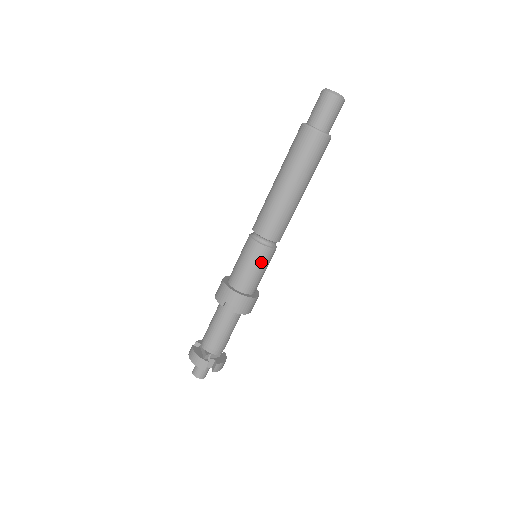
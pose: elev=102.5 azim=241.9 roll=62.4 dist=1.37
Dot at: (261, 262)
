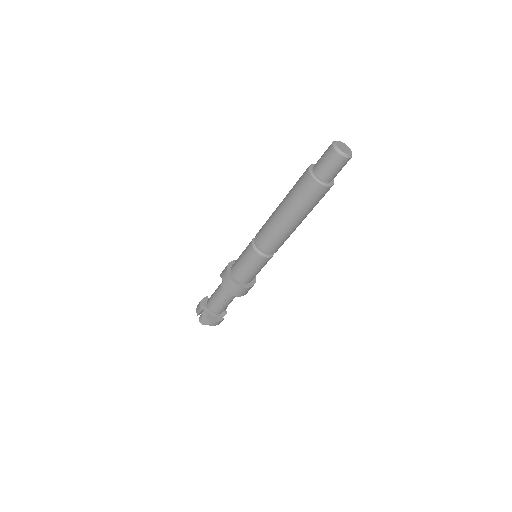
Dot at: (249, 260)
